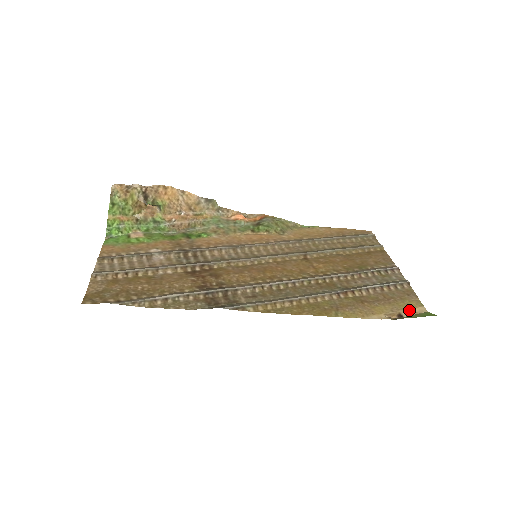
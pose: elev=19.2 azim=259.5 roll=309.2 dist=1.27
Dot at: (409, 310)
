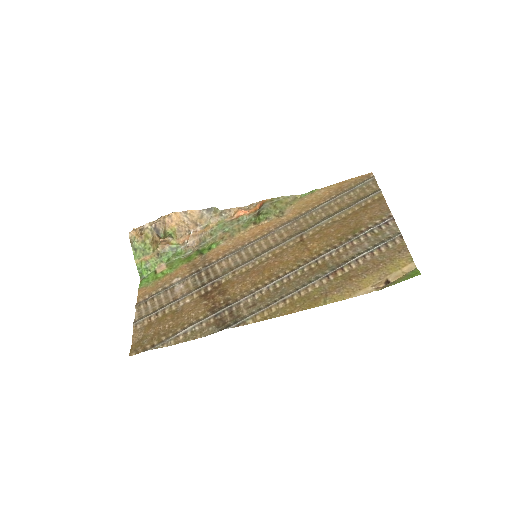
Dot at: (397, 272)
